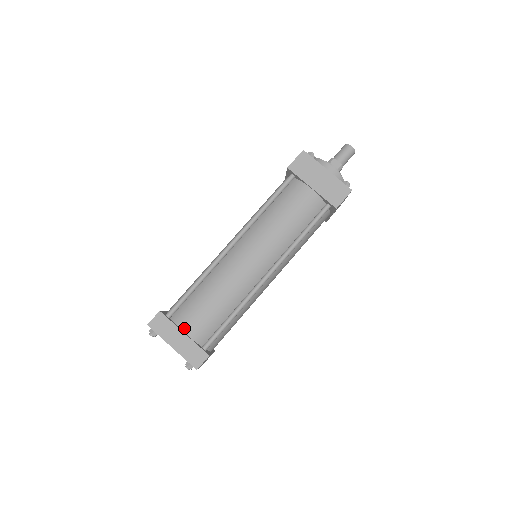
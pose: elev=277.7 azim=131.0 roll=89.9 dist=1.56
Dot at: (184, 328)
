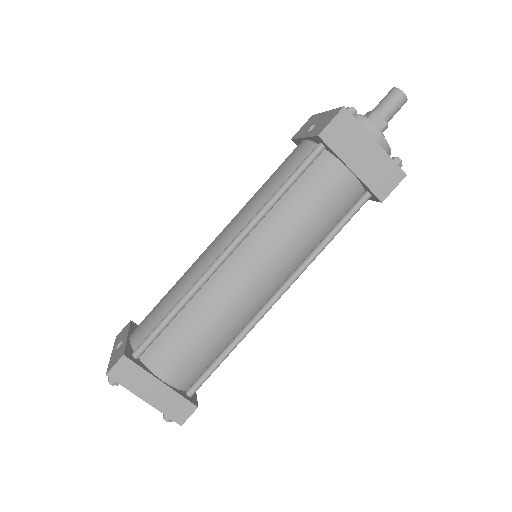
Dot at: (161, 374)
